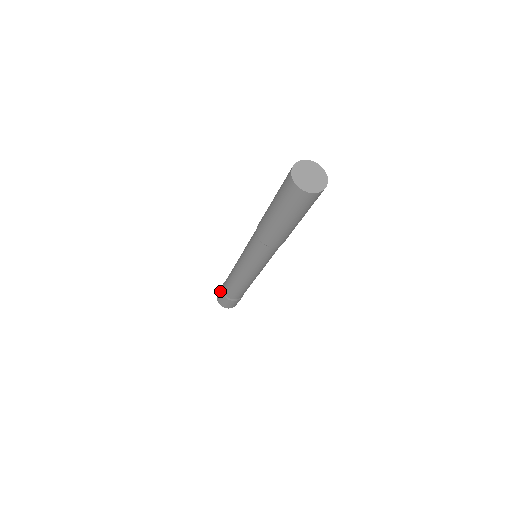
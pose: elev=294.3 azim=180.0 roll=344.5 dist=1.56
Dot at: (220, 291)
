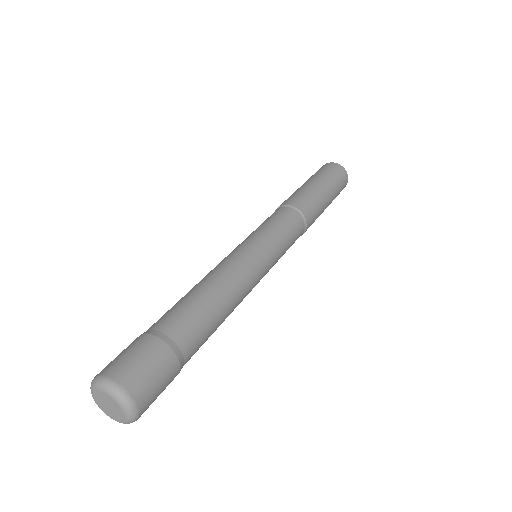
Dot at: (142, 344)
